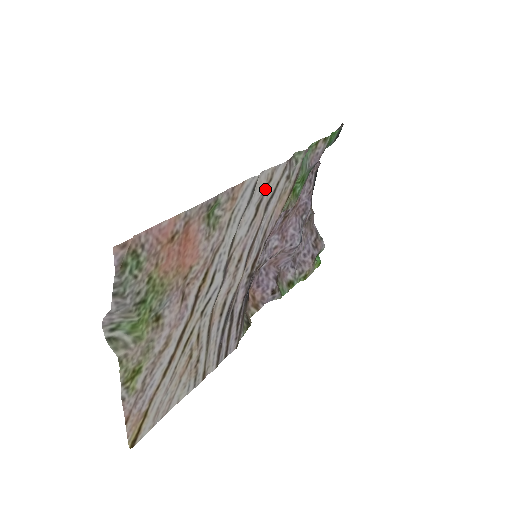
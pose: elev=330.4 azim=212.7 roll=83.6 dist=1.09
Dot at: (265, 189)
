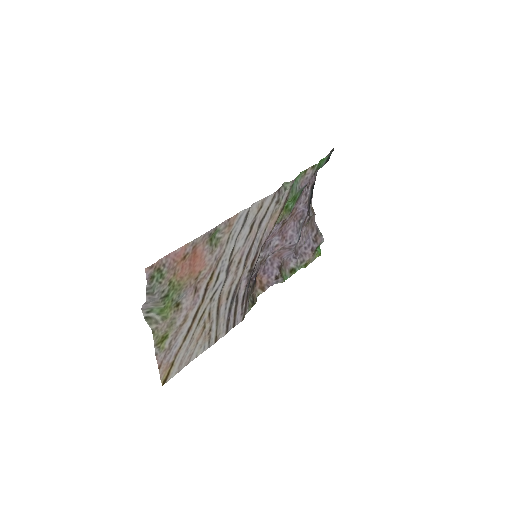
Dot at: (257, 214)
